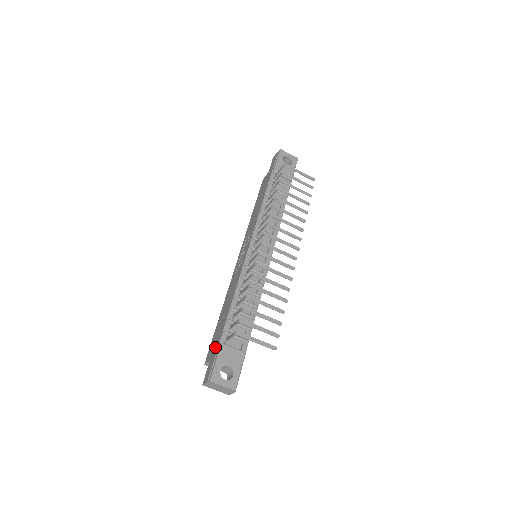
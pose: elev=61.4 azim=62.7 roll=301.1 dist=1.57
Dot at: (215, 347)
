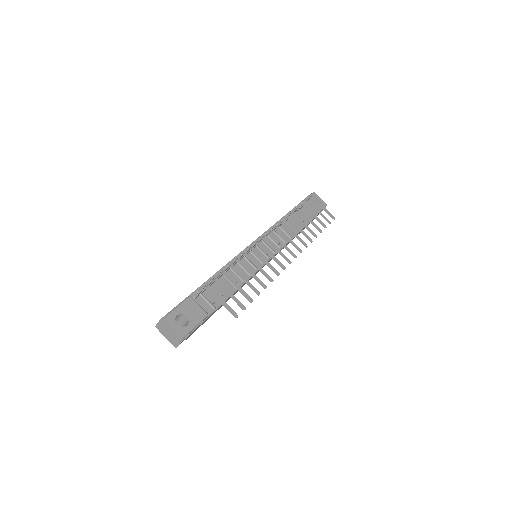
Dot at: occluded
